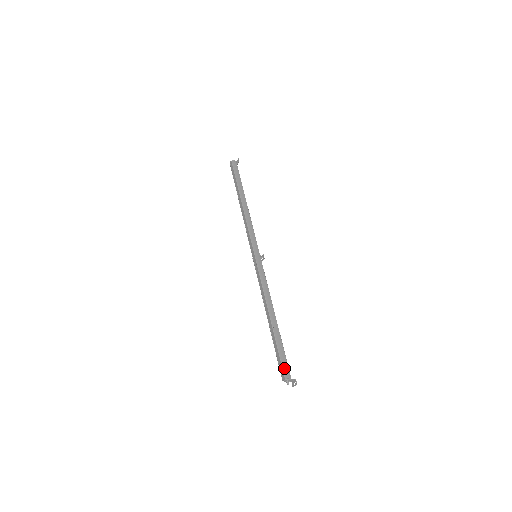
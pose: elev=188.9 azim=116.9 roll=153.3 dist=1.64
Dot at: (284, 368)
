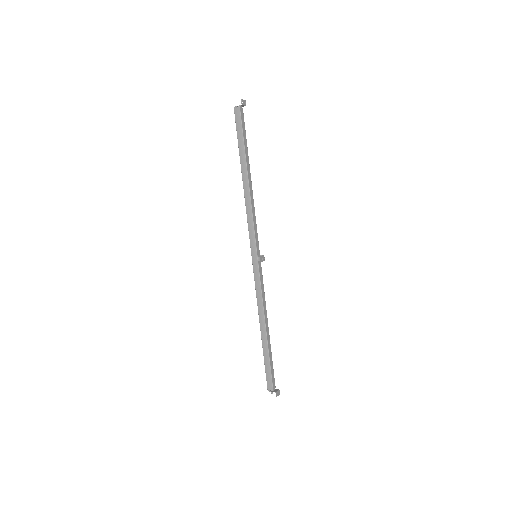
Dot at: (267, 381)
